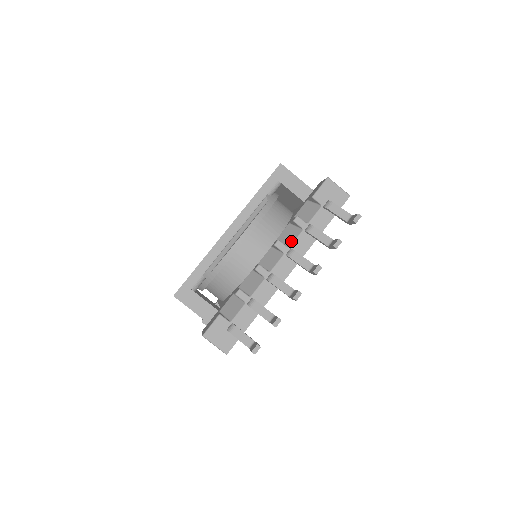
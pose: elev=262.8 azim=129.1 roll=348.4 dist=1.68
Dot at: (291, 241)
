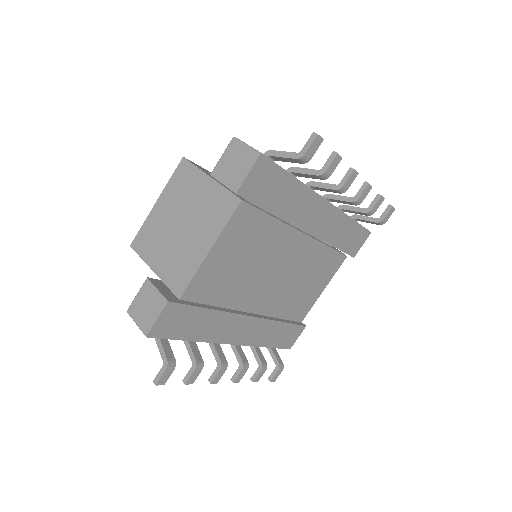
Dot at: occluded
